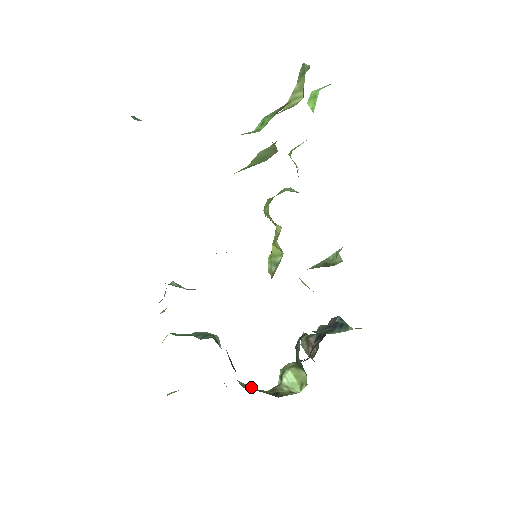
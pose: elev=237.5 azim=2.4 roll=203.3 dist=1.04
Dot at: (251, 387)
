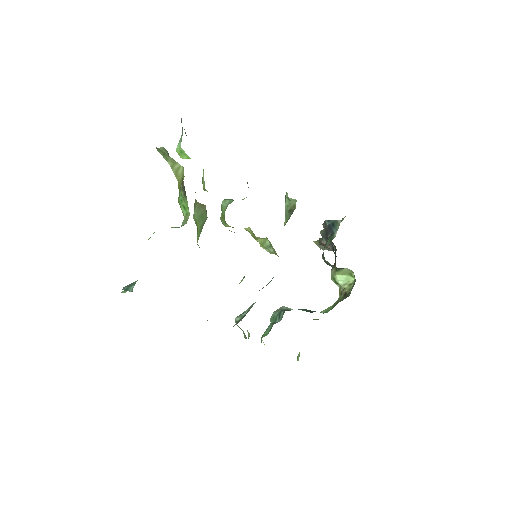
Dot at: (330, 307)
